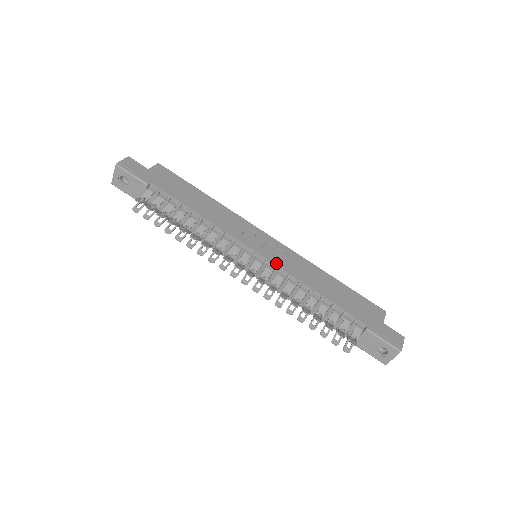
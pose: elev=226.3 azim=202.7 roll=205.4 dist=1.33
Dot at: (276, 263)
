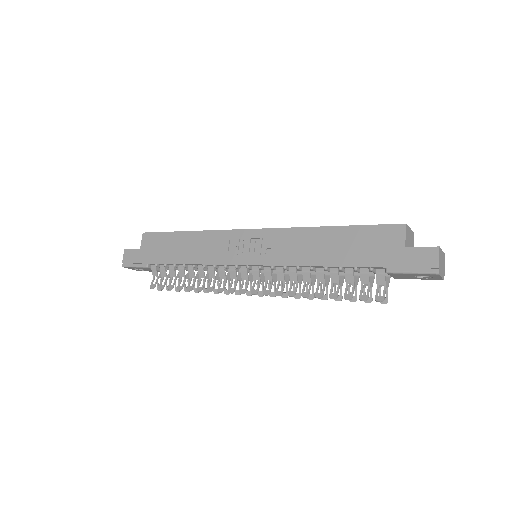
Dot at: (267, 263)
